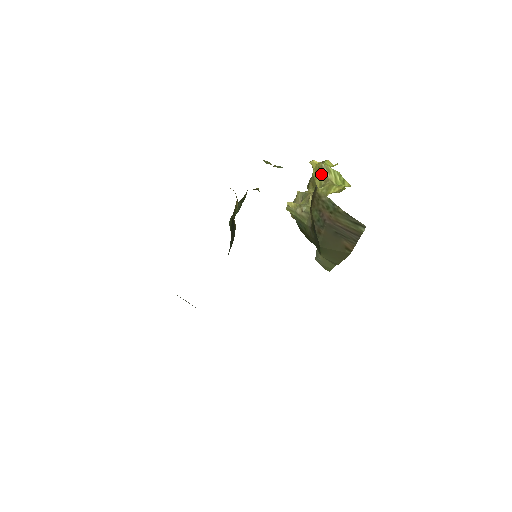
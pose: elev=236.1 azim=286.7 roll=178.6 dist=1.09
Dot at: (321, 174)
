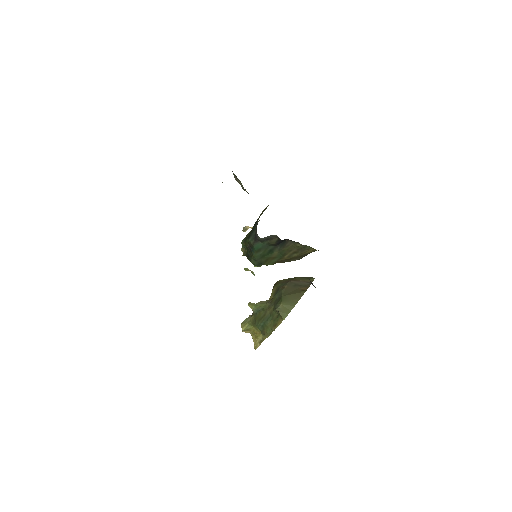
Dot at: occluded
